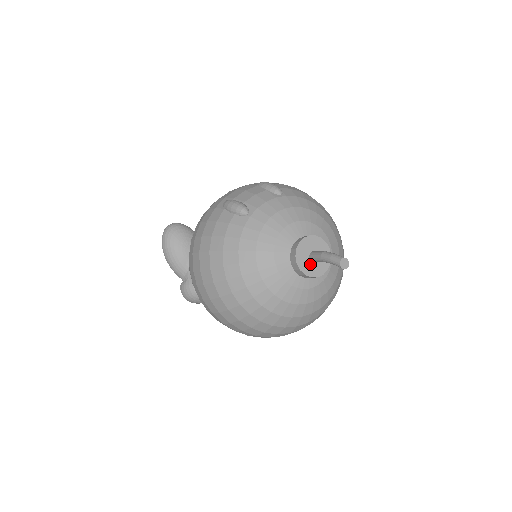
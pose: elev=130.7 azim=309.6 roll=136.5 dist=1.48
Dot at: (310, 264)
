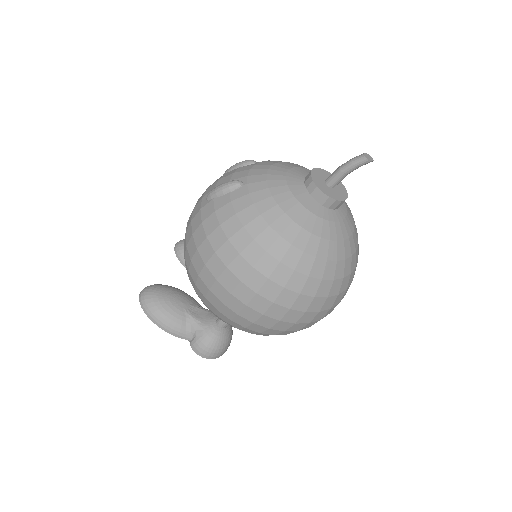
Dot at: (332, 191)
